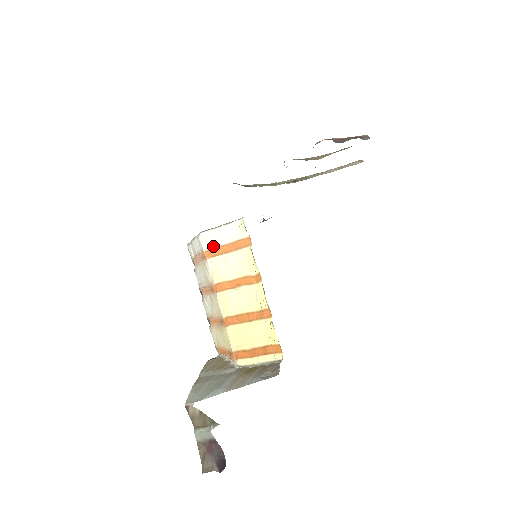
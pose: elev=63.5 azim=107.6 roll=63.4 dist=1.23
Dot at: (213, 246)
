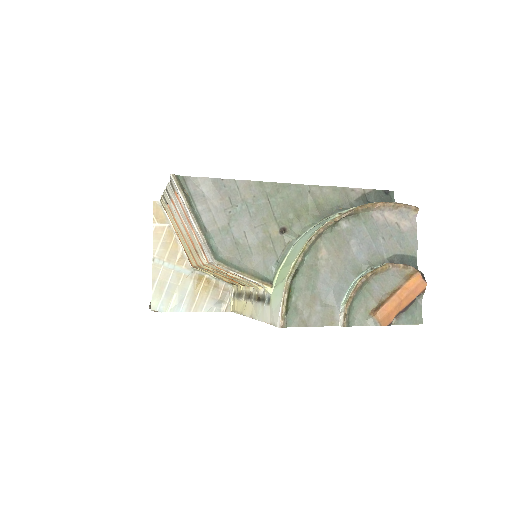
Dot at: (223, 269)
